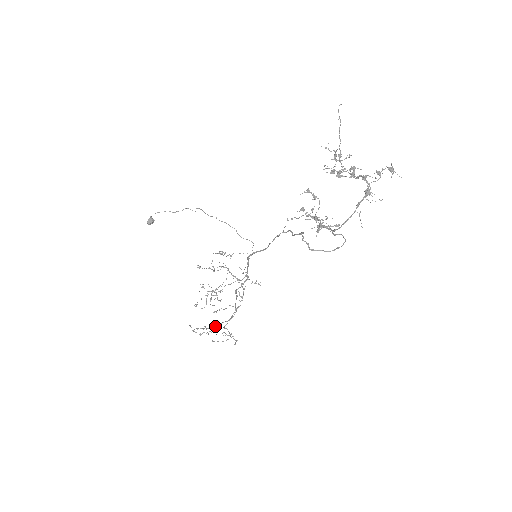
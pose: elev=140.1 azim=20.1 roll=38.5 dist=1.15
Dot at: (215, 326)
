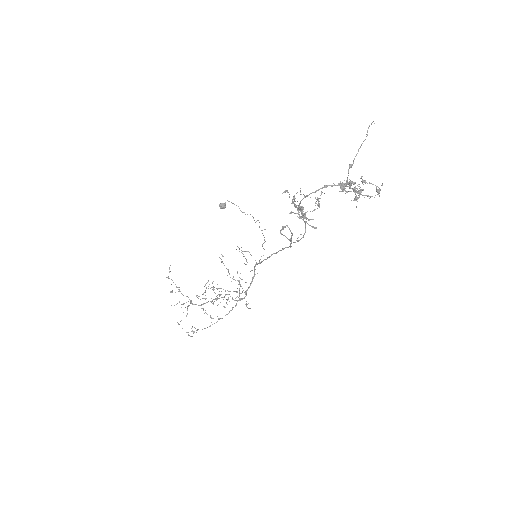
Dot at: (188, 301)
